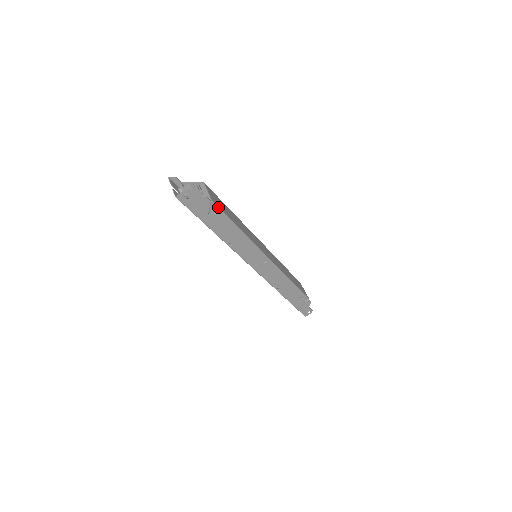
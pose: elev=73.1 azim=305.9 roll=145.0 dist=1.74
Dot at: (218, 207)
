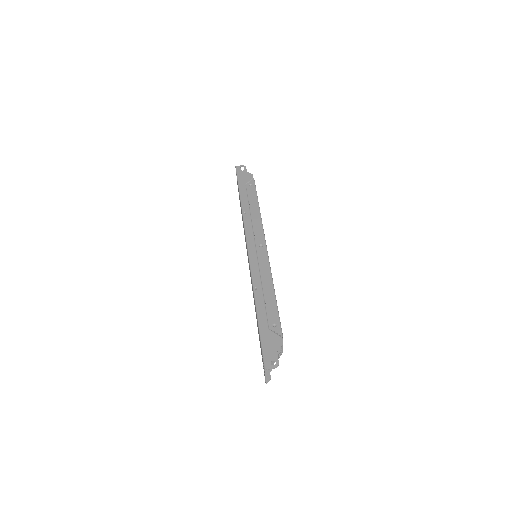
Dot at: occluded
